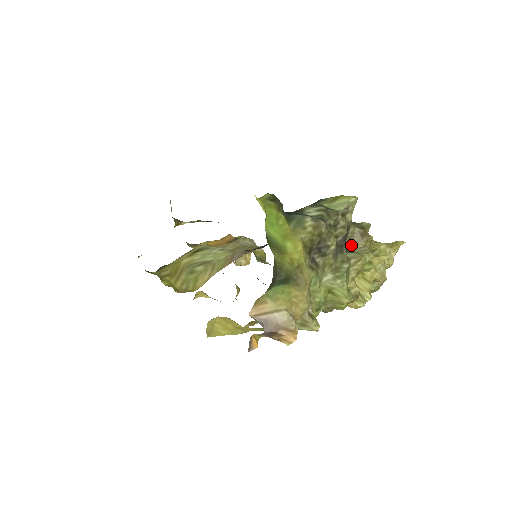
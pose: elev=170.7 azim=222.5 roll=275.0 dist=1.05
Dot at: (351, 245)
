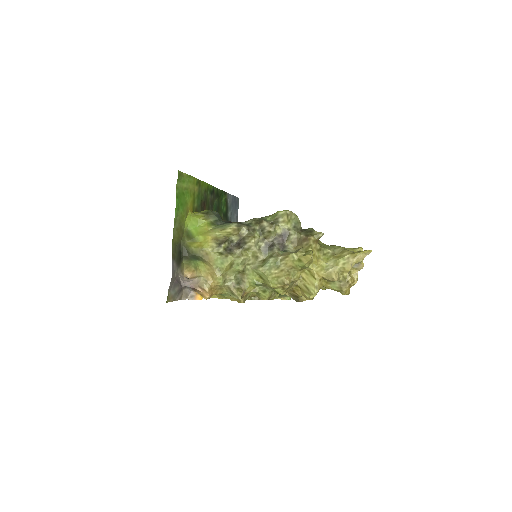
Dot at: (294, 247)
